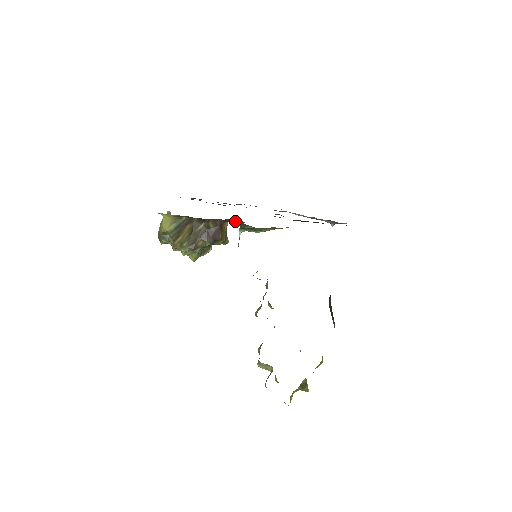
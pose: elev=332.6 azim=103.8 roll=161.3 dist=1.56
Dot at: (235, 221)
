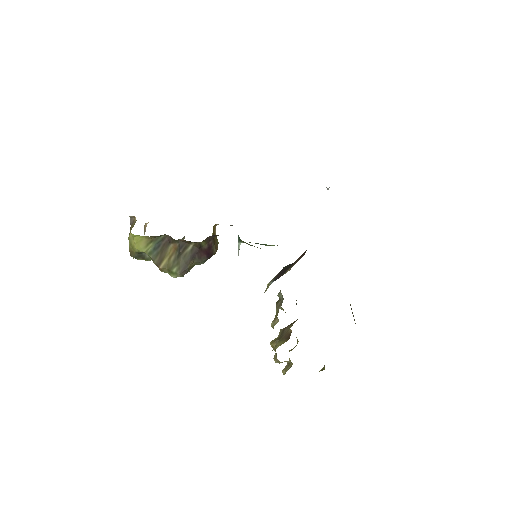
Dot at: occluded
